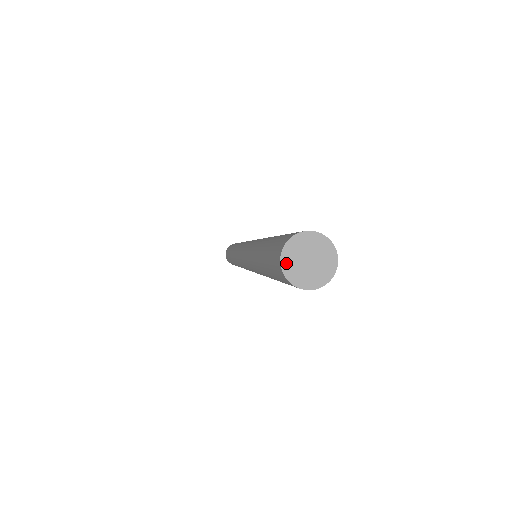
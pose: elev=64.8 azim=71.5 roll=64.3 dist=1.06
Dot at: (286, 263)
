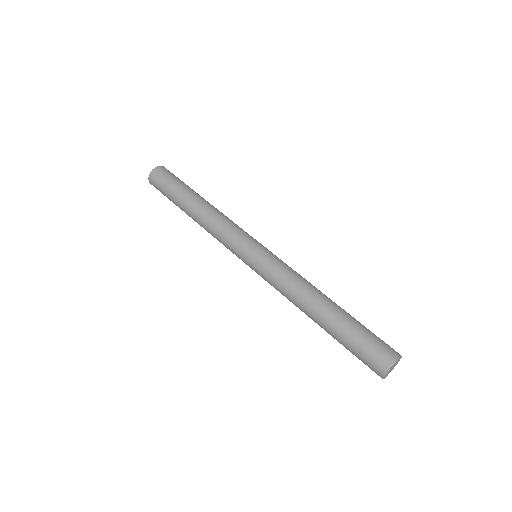
Dot at: occluded
